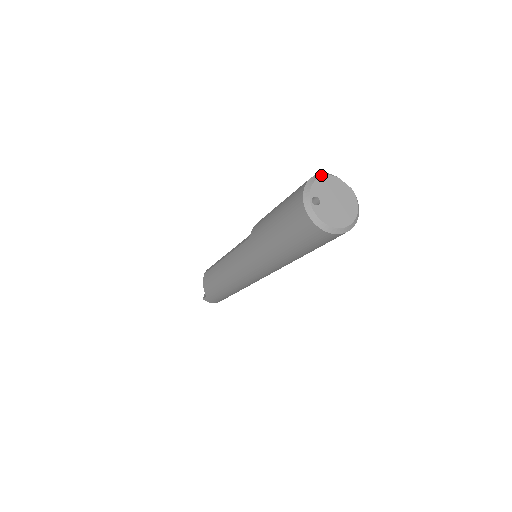
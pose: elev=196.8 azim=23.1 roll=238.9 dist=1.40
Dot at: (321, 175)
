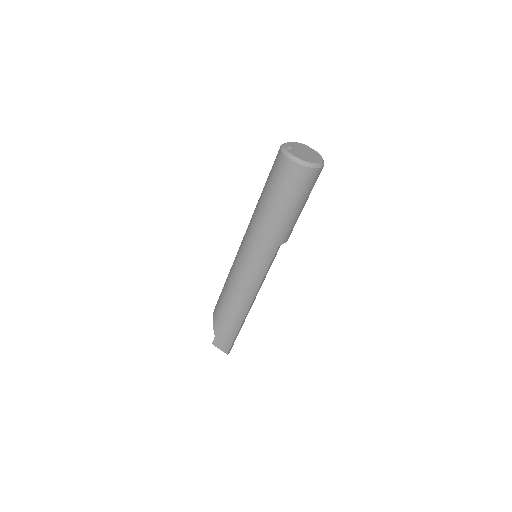
Dot at: (294, 142)
